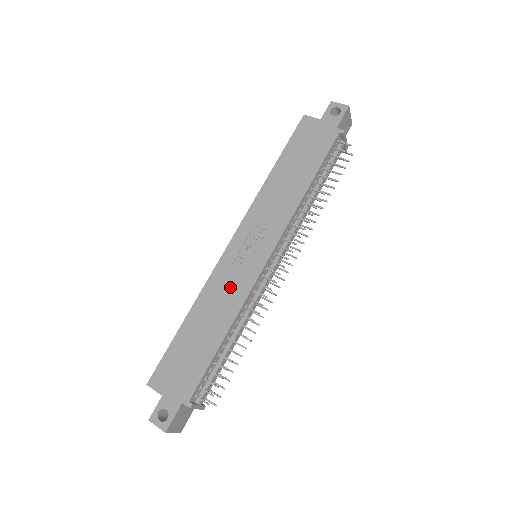
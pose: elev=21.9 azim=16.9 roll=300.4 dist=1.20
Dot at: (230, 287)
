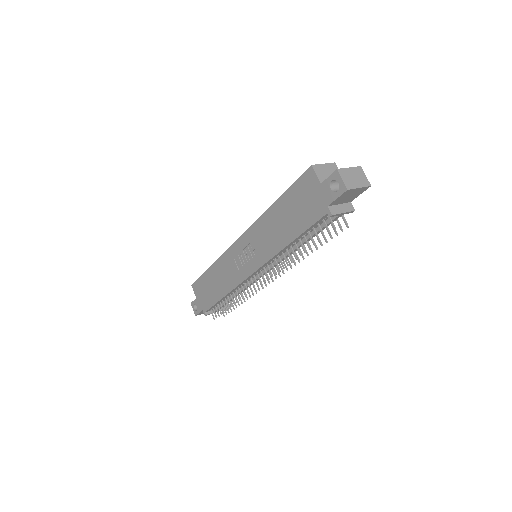
Dot at: (231, 272)
